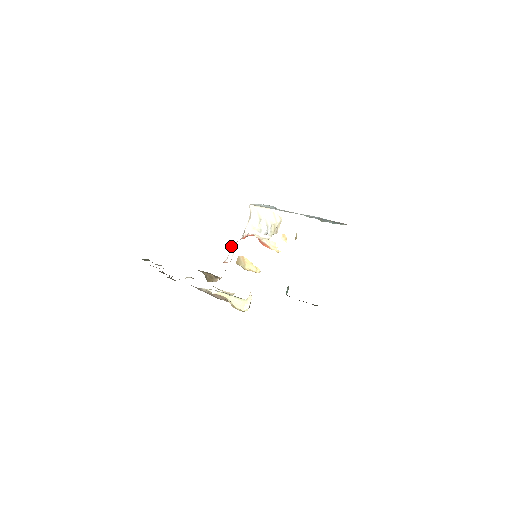
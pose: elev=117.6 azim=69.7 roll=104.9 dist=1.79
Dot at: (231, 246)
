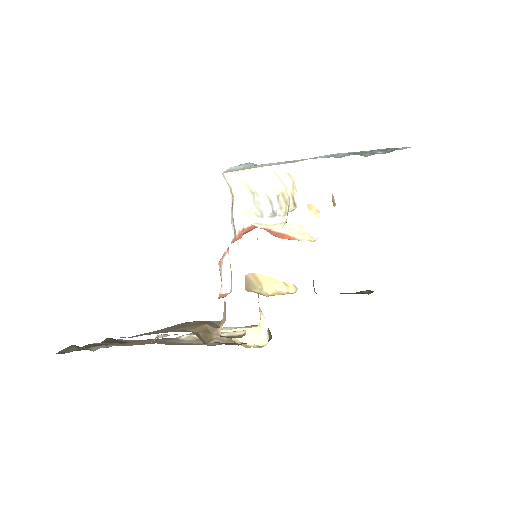
Dot at: (219, 261)
